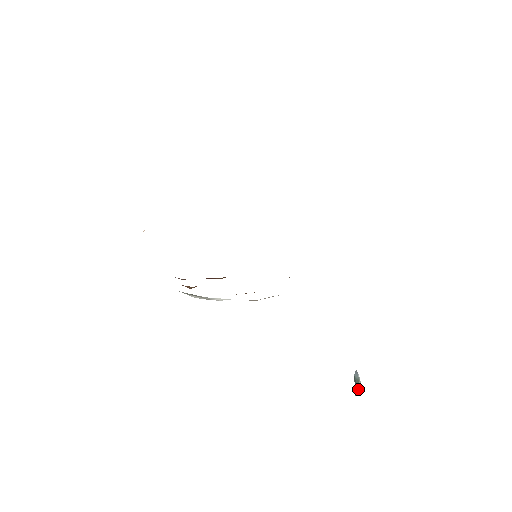
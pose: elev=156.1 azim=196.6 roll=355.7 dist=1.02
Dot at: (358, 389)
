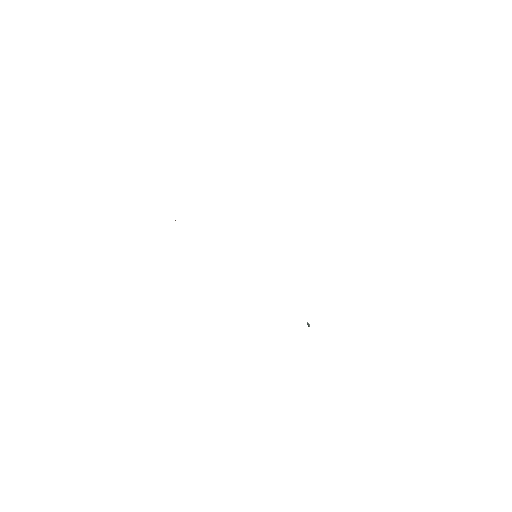
Dot at: (308, 326)
